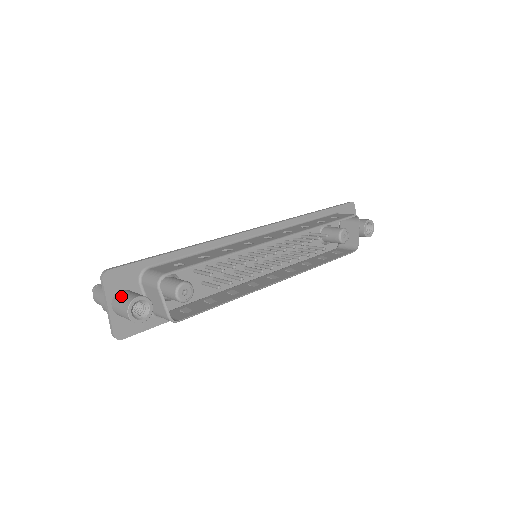
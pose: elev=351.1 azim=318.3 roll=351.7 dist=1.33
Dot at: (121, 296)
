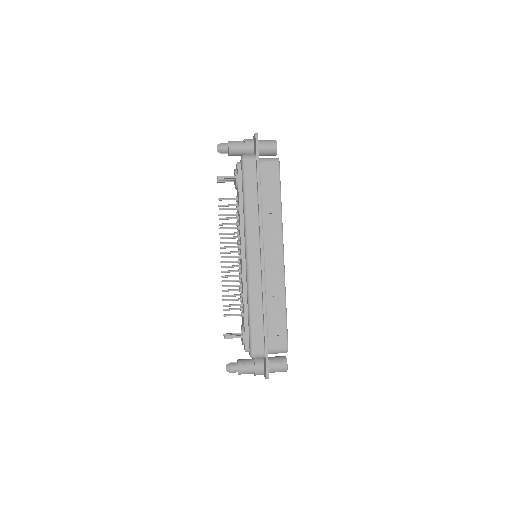
Dot at: (274, 370)
